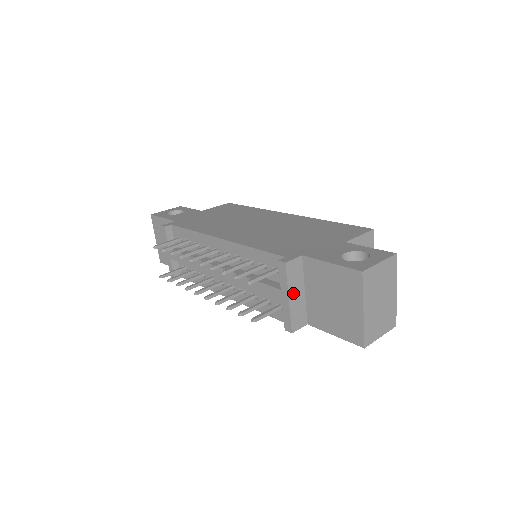
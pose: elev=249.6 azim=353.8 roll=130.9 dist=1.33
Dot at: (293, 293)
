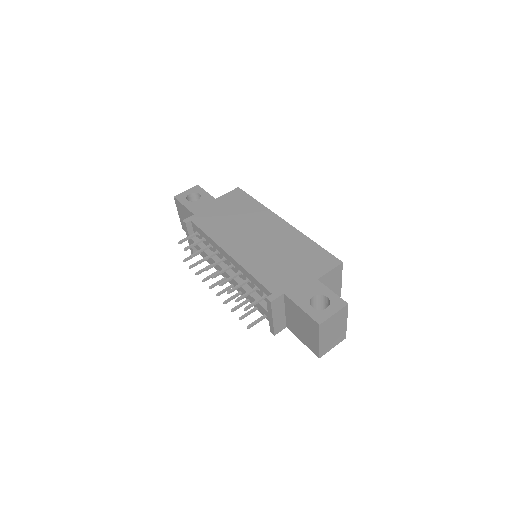
Dot at: (276, 315)
